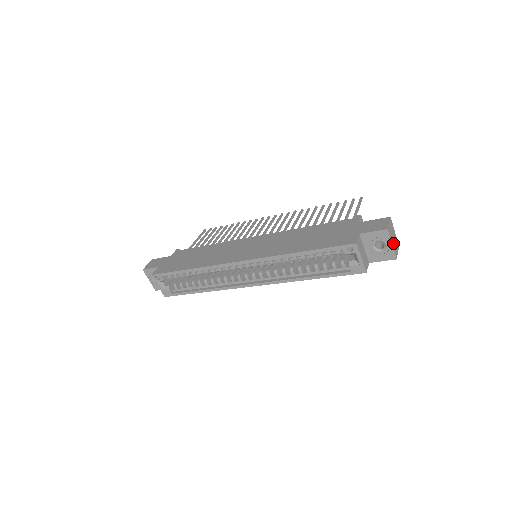
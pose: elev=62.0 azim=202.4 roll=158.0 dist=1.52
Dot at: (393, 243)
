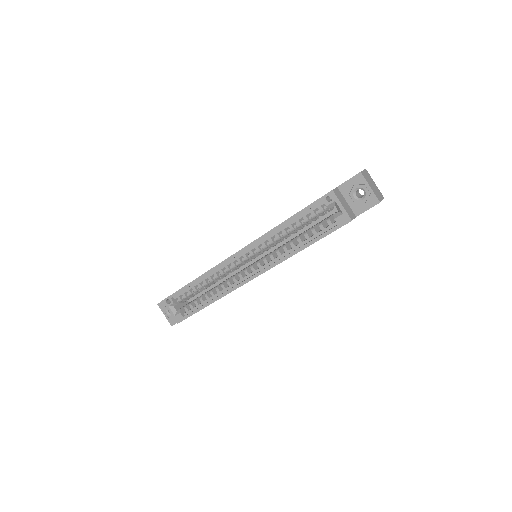
Dot at: (372, 188)
